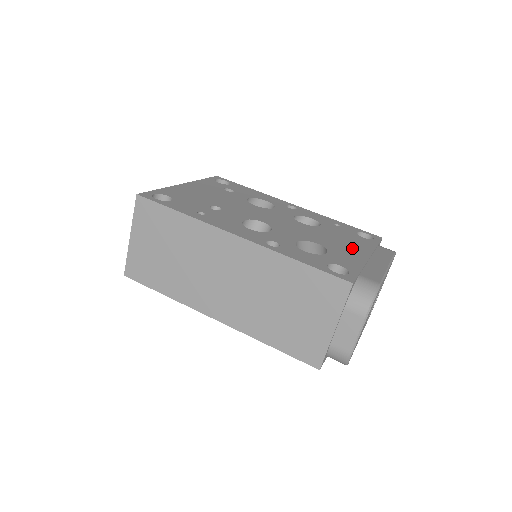
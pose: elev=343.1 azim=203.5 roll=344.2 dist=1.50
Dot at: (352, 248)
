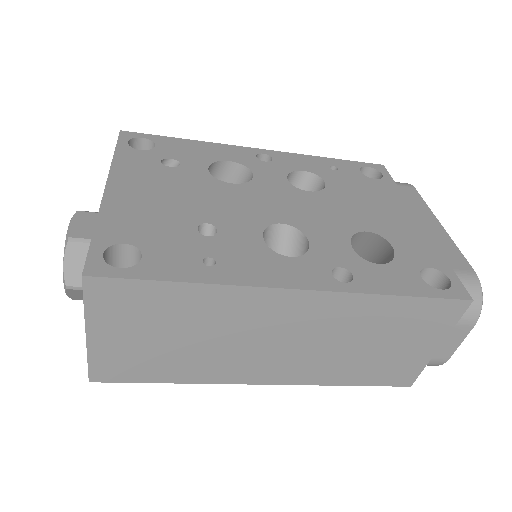
Dot at: (394, 214)
